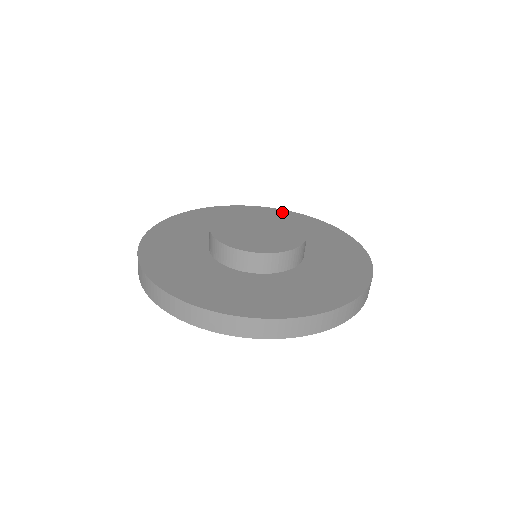
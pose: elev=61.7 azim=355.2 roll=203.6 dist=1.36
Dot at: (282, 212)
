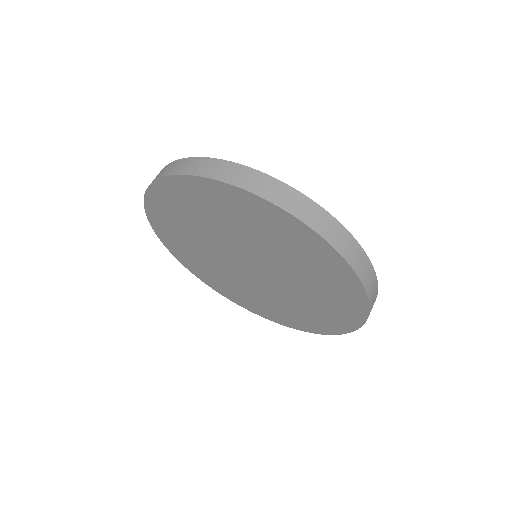
Dot at: occluded
